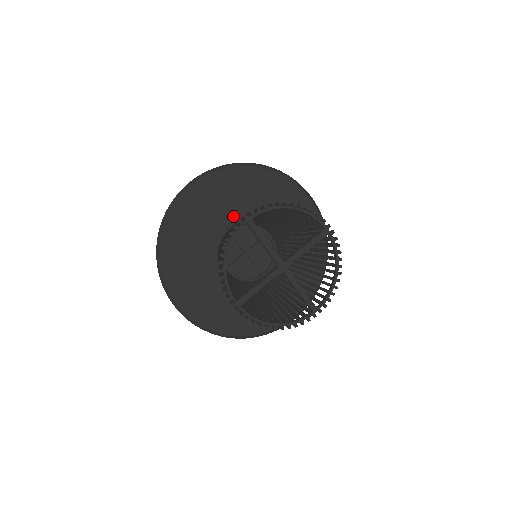
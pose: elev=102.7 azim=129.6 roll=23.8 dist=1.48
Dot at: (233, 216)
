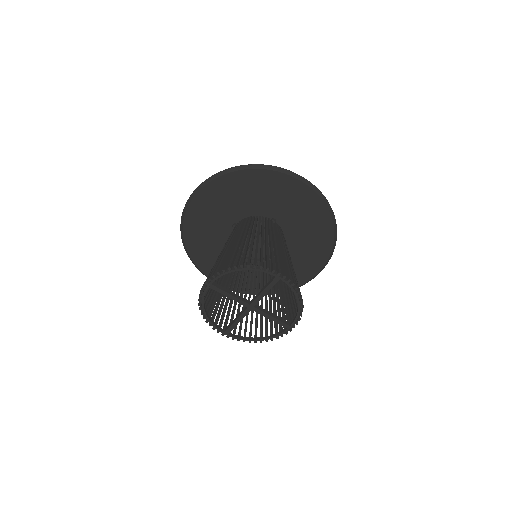
Dot at: (235, 215)
